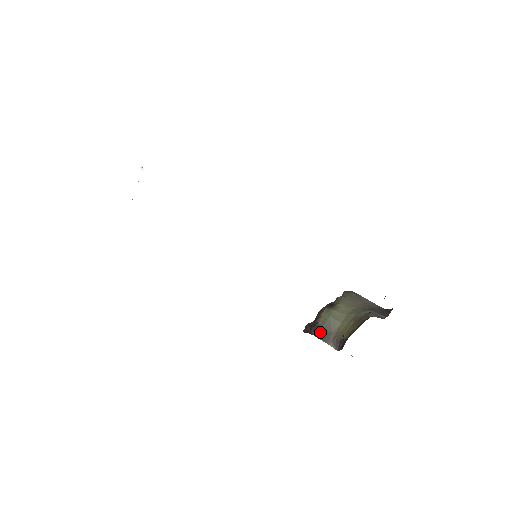
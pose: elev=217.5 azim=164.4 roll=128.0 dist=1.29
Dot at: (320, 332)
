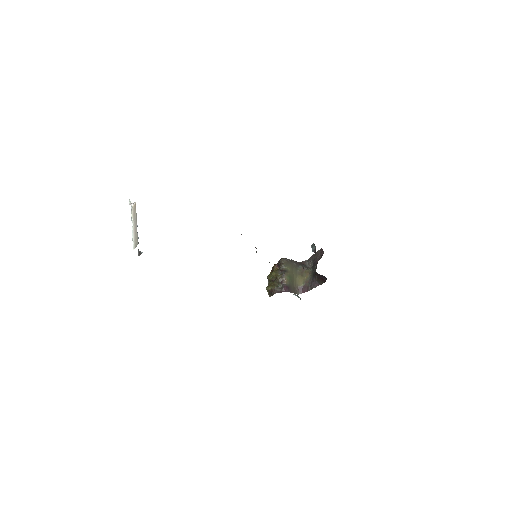
Dot at: (289, 289)
